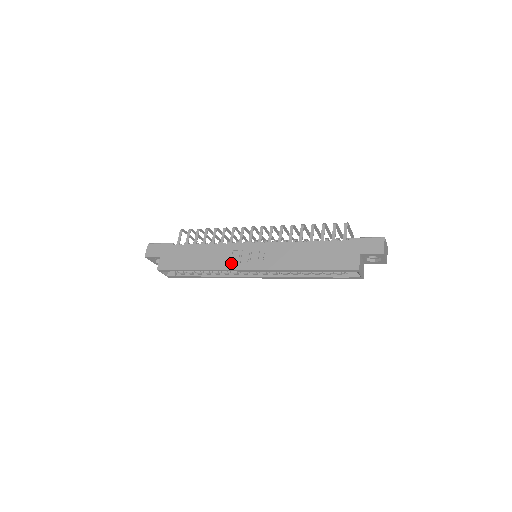
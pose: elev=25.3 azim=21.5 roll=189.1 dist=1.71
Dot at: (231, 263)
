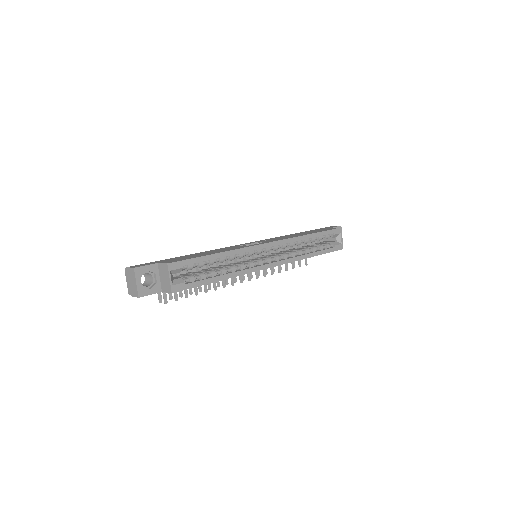
Dot at: occluded
